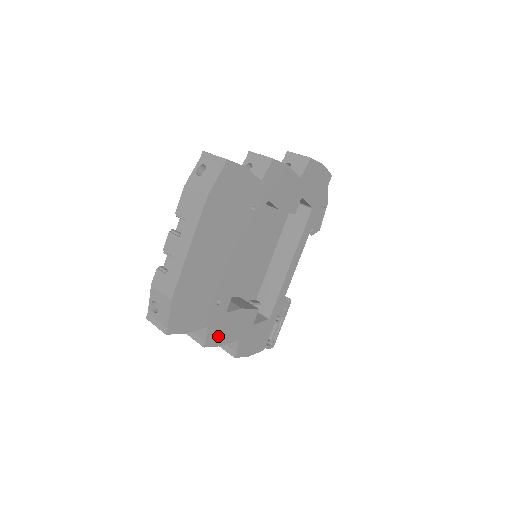
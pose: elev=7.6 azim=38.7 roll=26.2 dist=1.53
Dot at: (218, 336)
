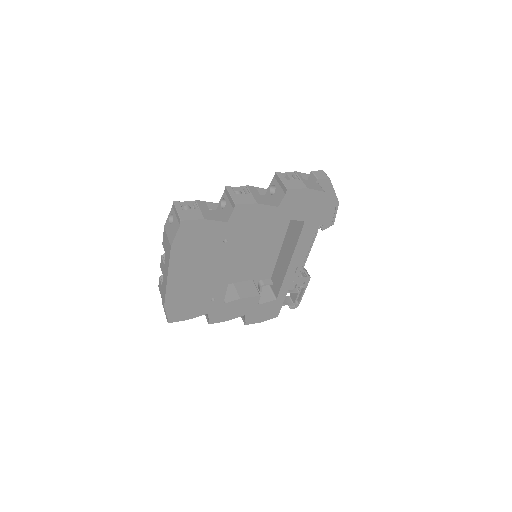
Dot at: (221, 316)
